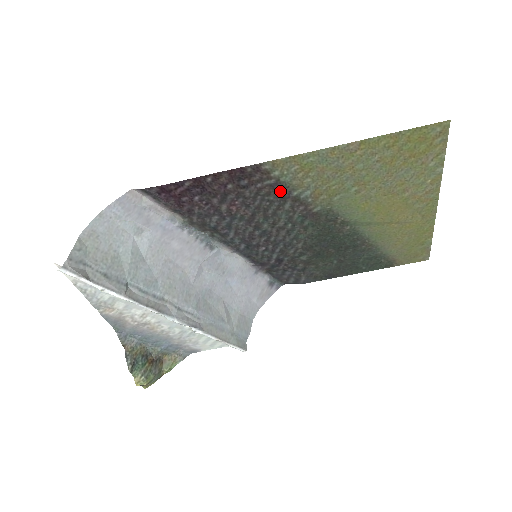
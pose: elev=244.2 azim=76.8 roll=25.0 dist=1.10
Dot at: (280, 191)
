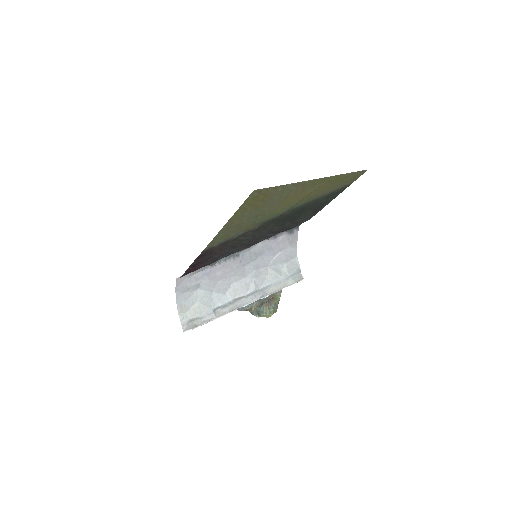
Dot at: (228, 242)
